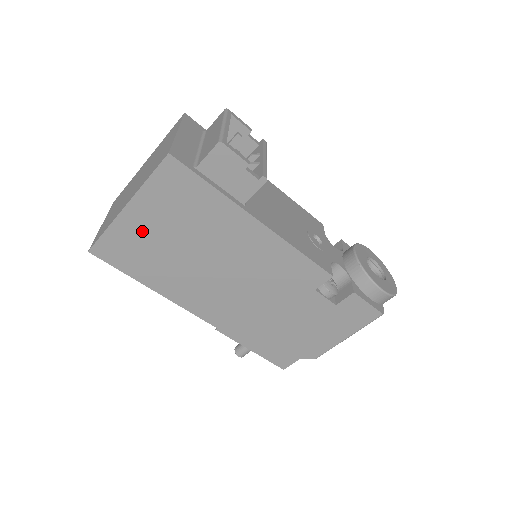
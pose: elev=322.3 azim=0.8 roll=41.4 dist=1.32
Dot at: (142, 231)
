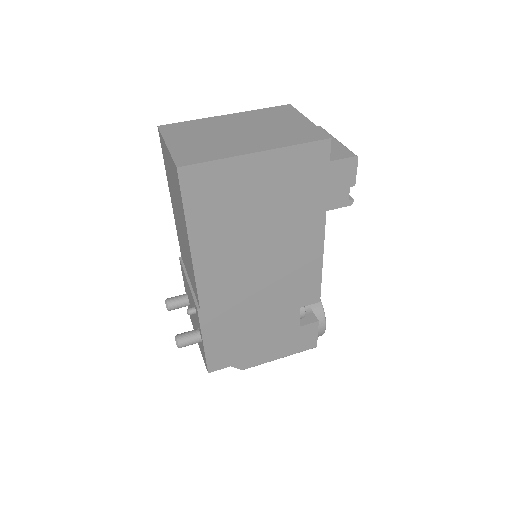
Dot at: (245, 182)
